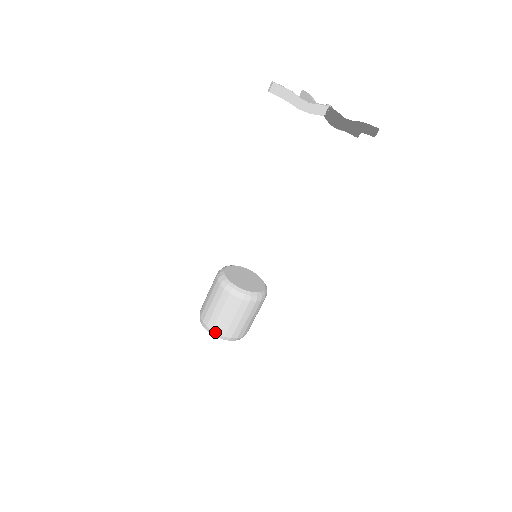
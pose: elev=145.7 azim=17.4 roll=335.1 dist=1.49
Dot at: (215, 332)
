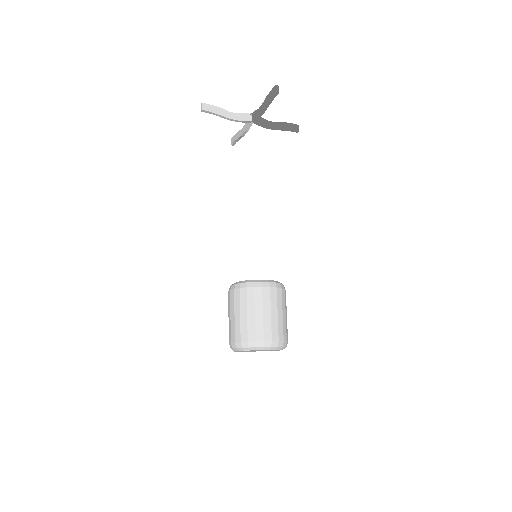
Dot at: (252, 341)
